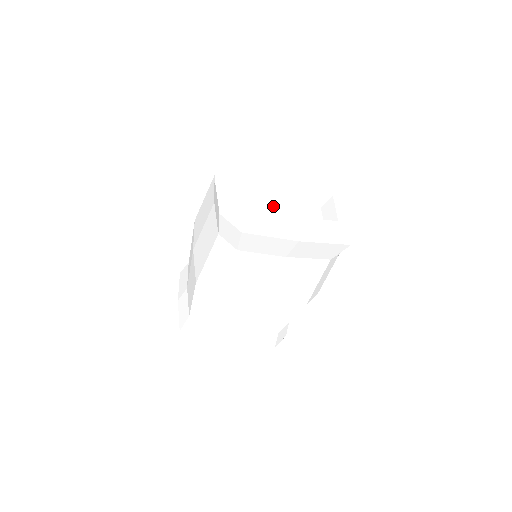
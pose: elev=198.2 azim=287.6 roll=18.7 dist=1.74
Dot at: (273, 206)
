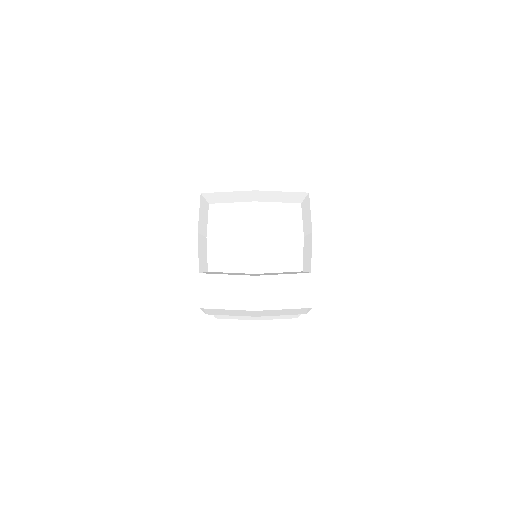
Dot at: (242, 246)
